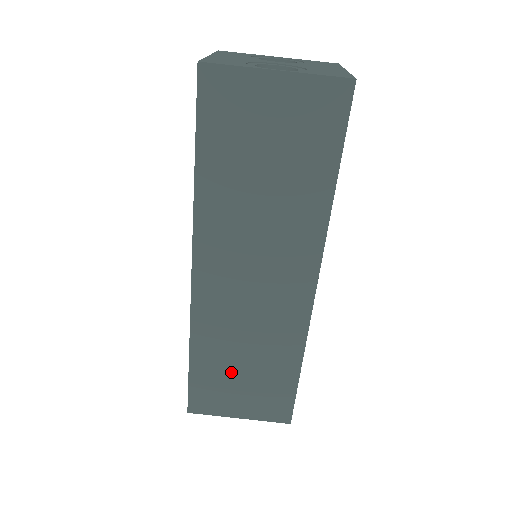
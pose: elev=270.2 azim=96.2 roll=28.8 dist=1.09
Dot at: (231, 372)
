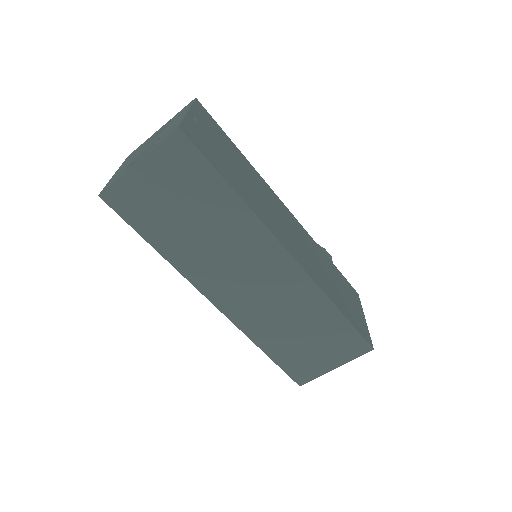
Dot at: (298, 343)
